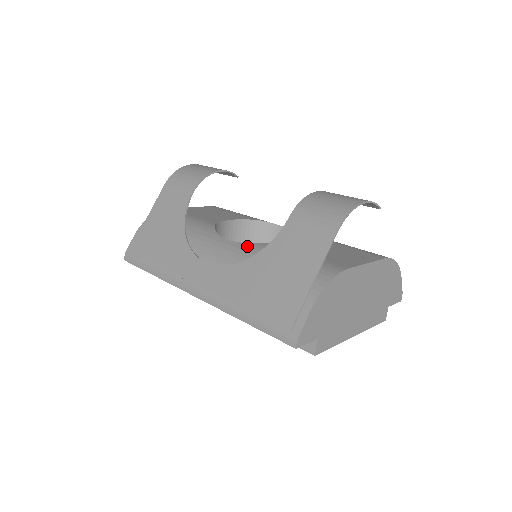
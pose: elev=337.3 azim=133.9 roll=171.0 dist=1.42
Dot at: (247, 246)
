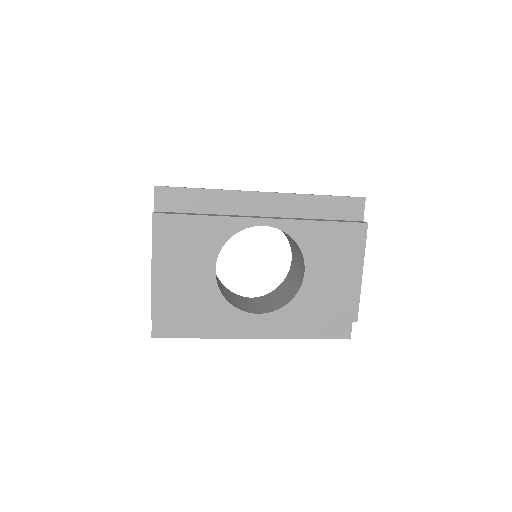
Dot at: occluded
